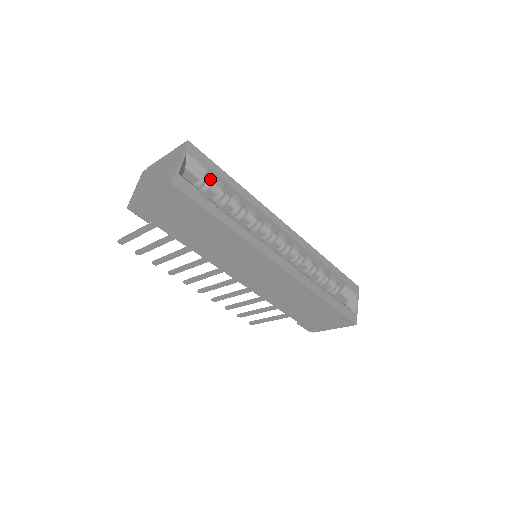
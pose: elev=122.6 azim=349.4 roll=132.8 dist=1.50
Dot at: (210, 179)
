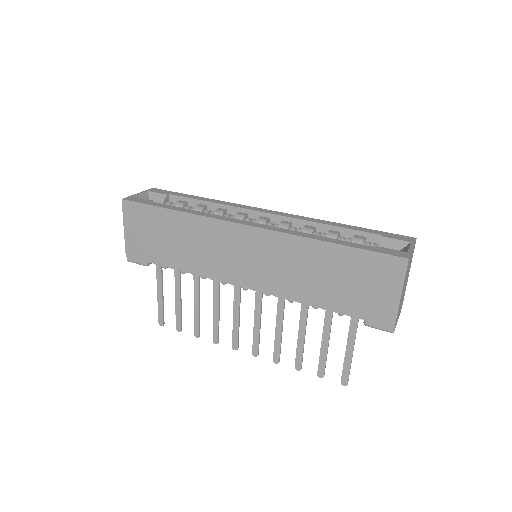
Dot at: occluded
